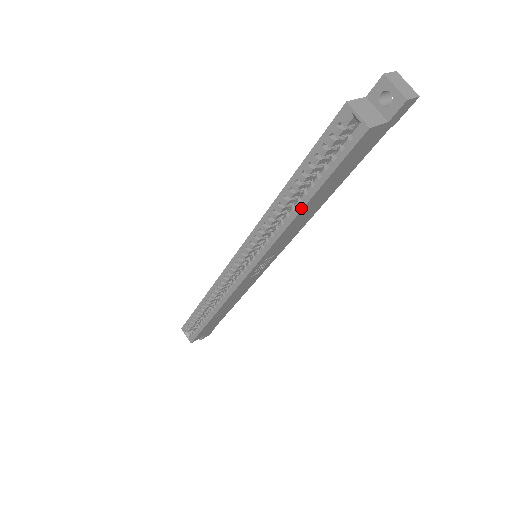
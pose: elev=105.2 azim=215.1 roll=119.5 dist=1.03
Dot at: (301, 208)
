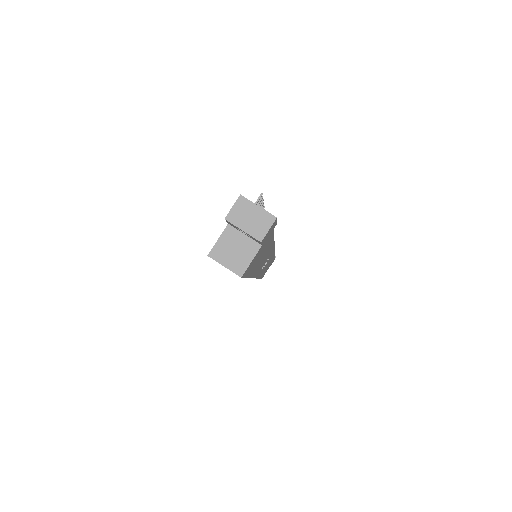
Dot at: occluded
